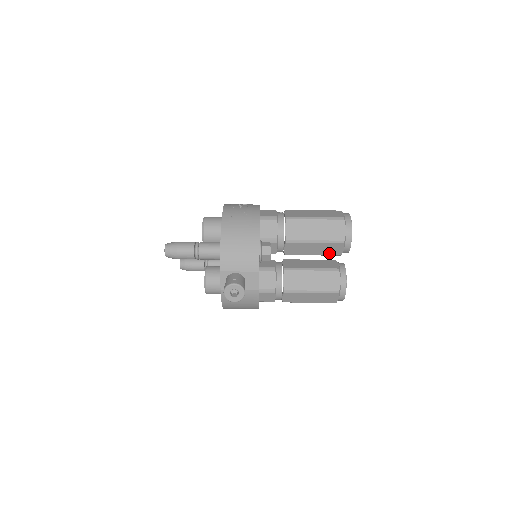
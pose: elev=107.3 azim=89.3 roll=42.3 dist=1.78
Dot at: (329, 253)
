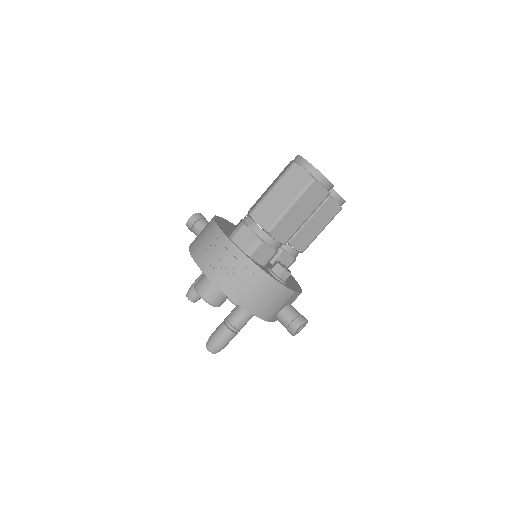
Dot at: occluded
